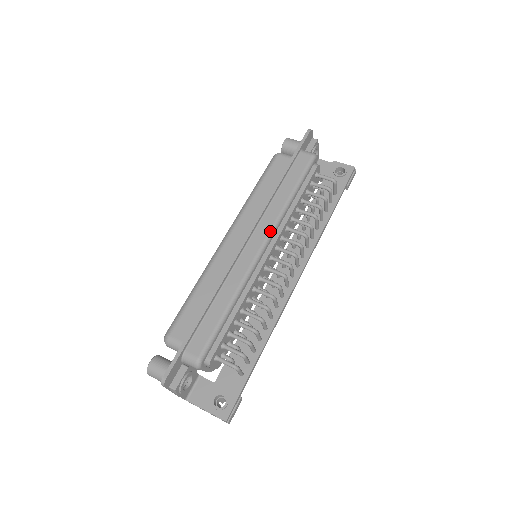
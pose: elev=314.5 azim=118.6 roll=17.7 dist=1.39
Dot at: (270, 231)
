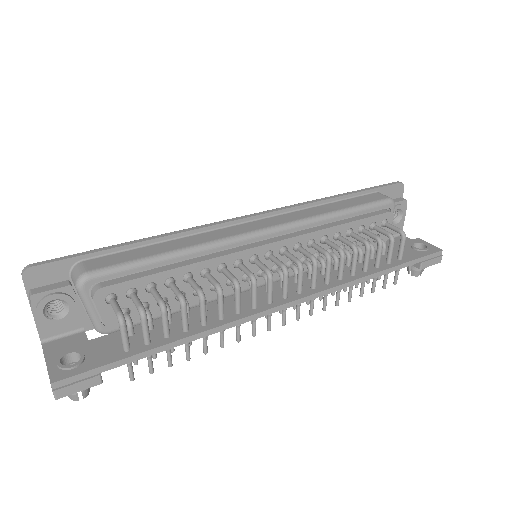
Dot at: (286, 223)
